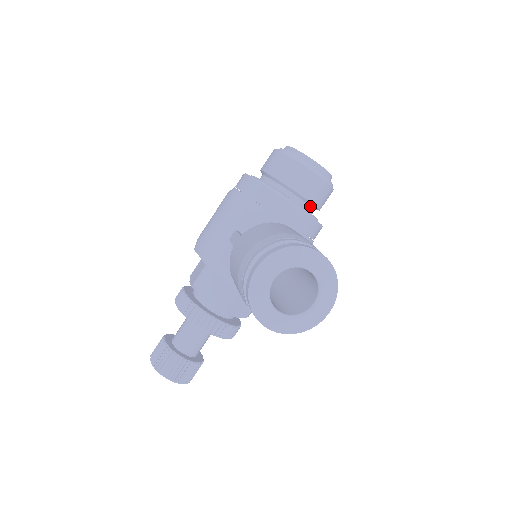
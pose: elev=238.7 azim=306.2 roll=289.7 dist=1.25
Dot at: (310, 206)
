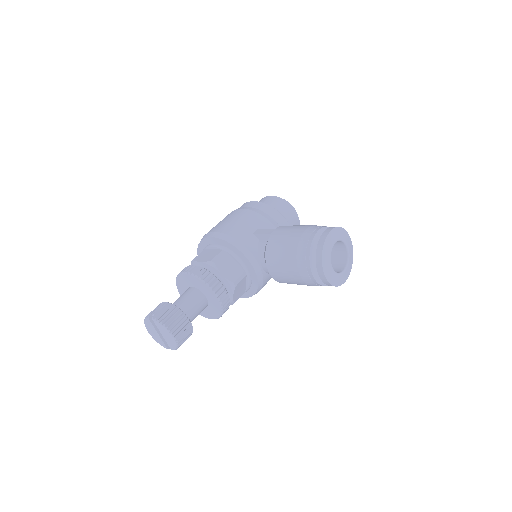
Dot at: occluded
